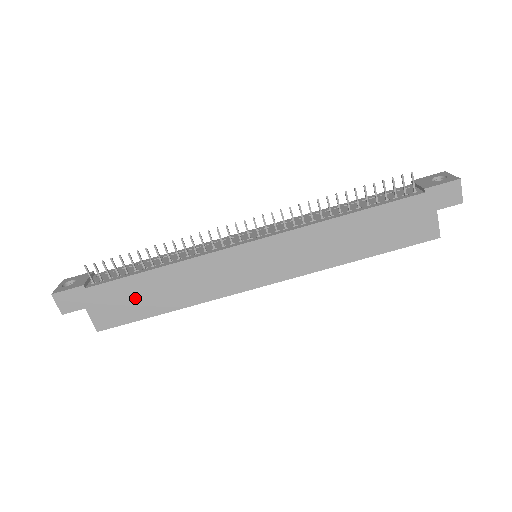
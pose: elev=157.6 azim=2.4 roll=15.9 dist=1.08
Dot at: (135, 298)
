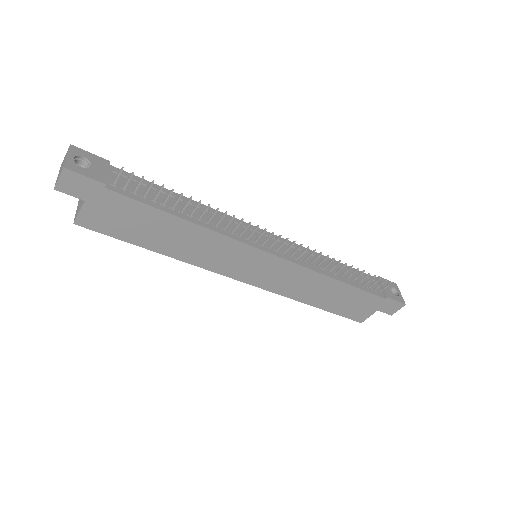
Dot at: (141, 225)
